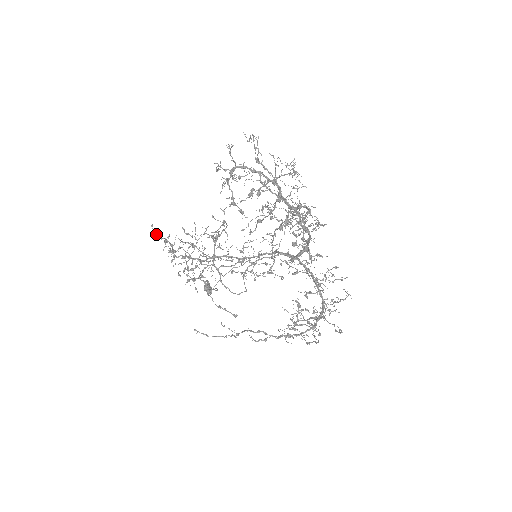
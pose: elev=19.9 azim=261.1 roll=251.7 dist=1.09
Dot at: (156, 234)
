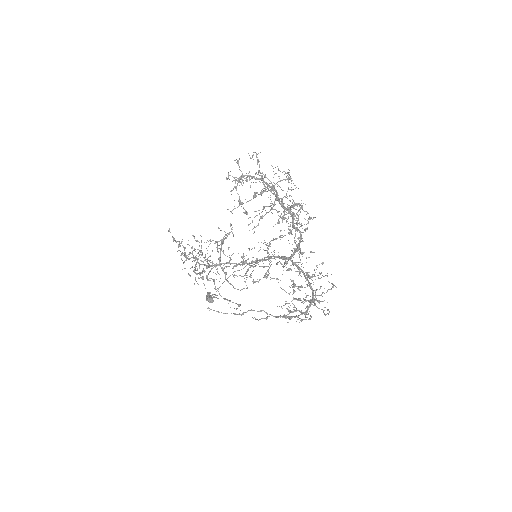
Dot at: (172, 237)
